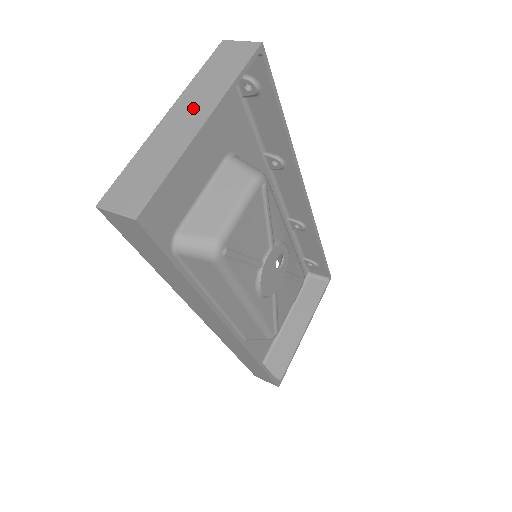
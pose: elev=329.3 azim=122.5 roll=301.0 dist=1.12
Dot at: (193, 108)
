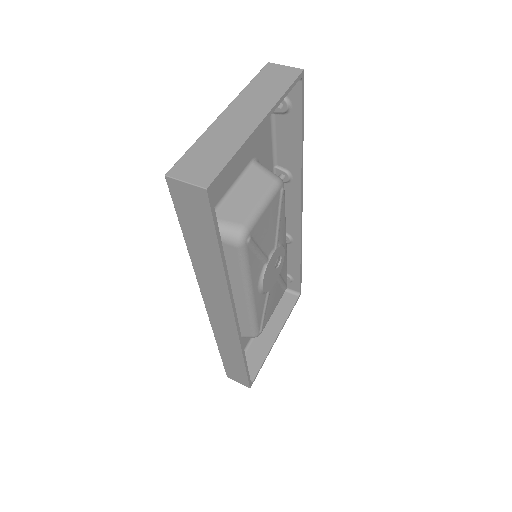
Dot at: (248, 110)
